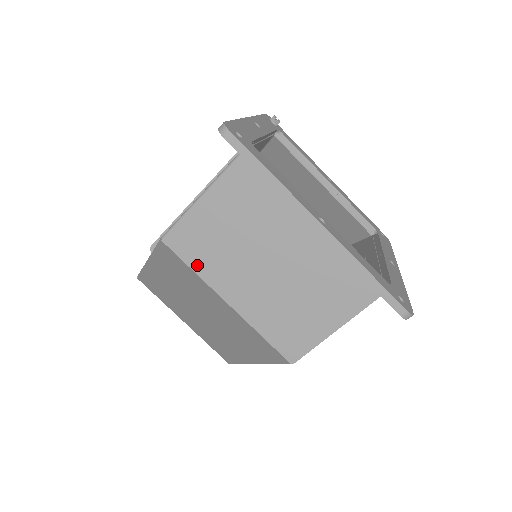
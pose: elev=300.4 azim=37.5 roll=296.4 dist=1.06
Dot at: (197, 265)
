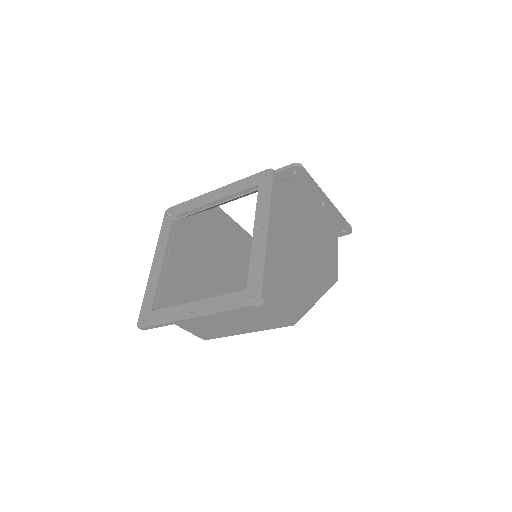
Dot at: (220, 336)
